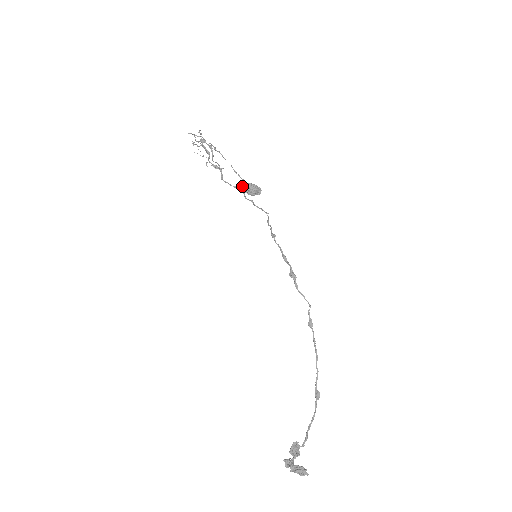
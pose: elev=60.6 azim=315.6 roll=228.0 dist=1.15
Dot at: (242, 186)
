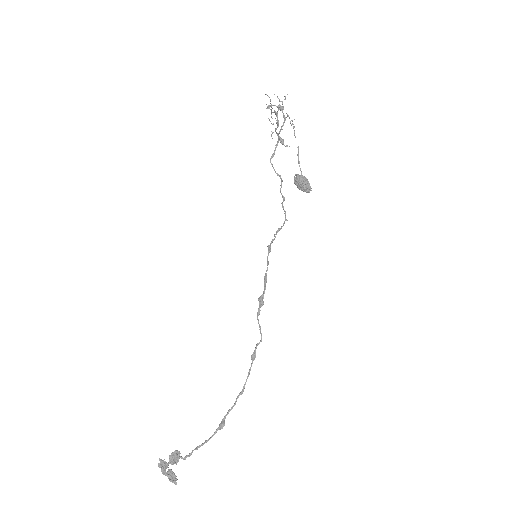
Dot at: (295, 175)
